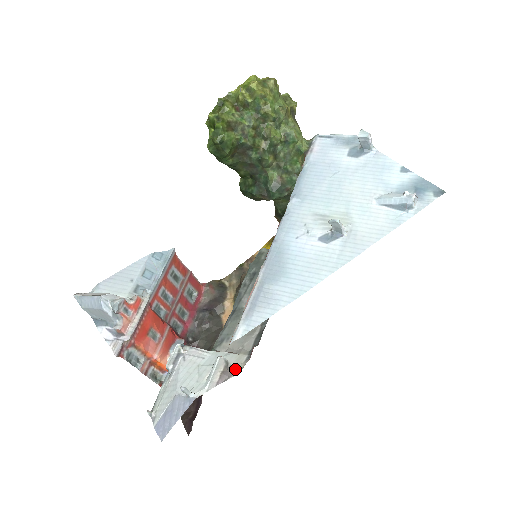
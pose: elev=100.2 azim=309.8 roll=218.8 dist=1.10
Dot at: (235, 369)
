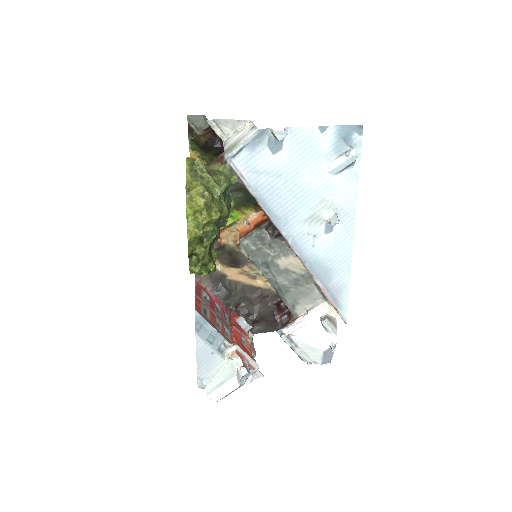
Dot at: (332, 314)
